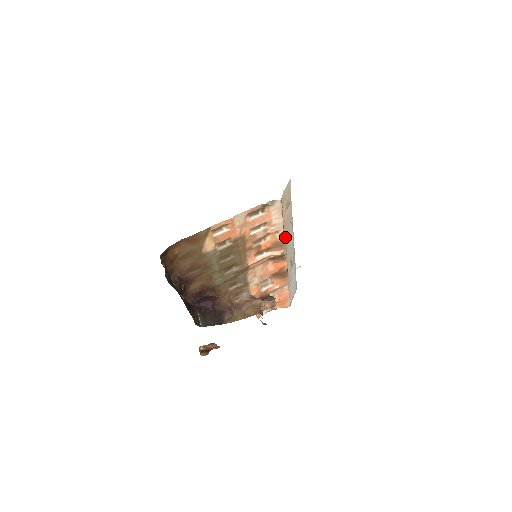
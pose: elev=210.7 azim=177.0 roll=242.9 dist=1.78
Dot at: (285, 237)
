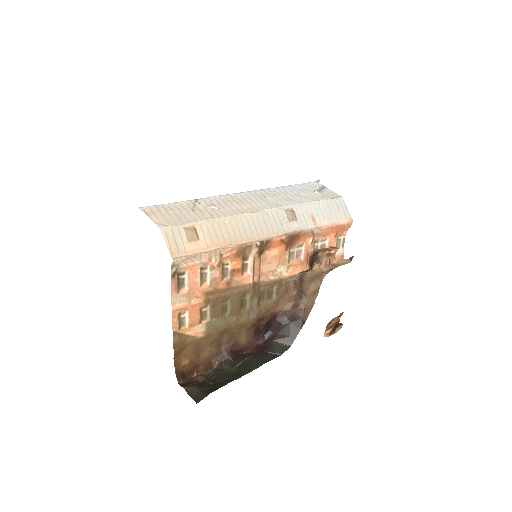
Dot at: (236, 242)
